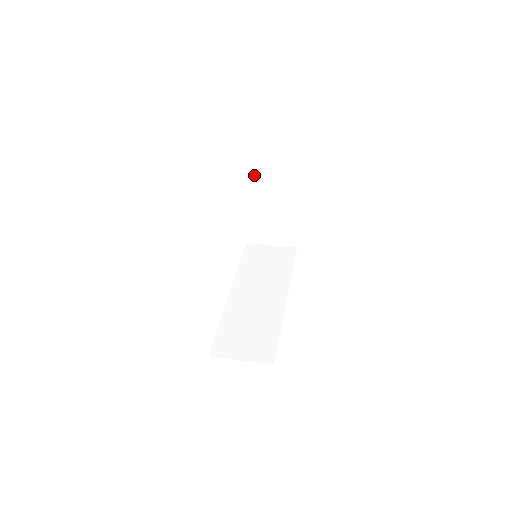
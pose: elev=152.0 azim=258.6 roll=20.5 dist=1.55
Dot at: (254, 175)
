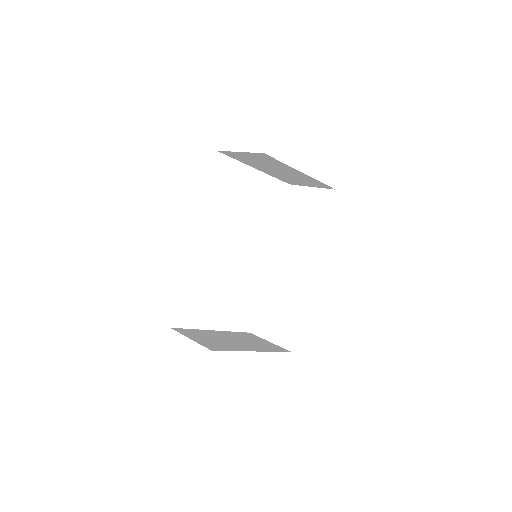
Dot at: (238, 156)
